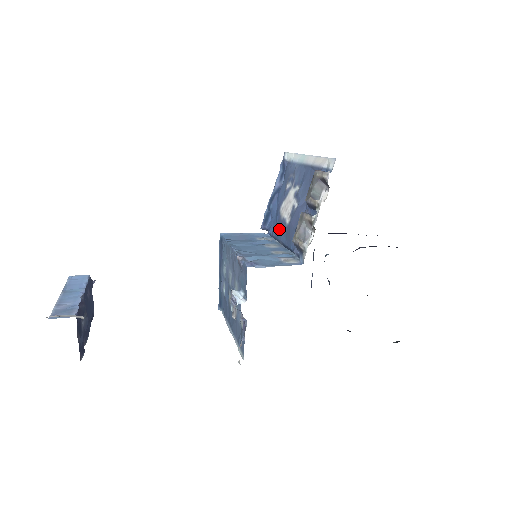
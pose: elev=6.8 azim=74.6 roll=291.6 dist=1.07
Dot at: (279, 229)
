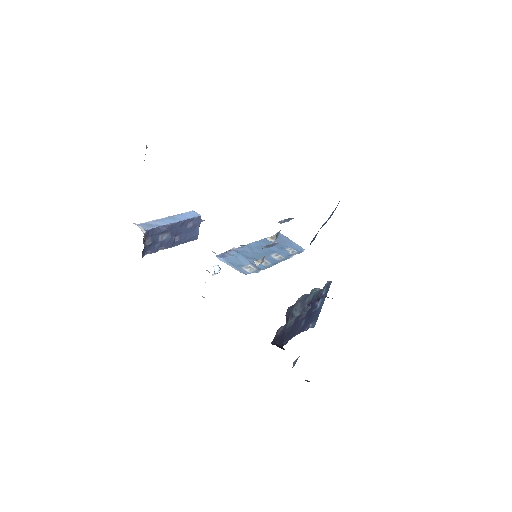
Dot at: occluded
